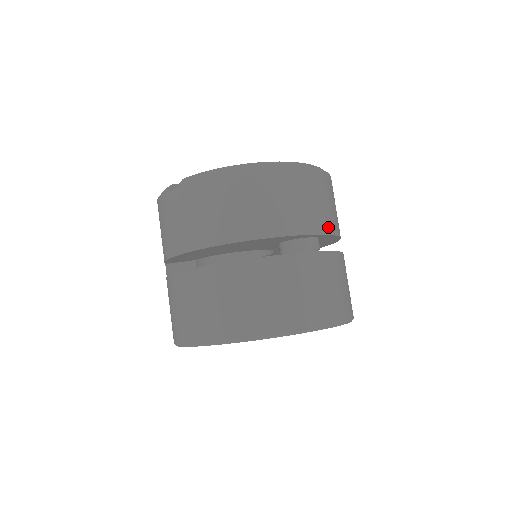
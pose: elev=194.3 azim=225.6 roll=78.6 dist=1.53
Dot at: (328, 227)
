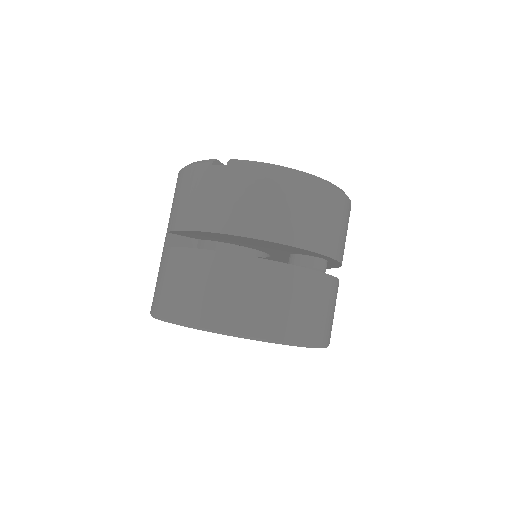
Dot at: (341, 255)
